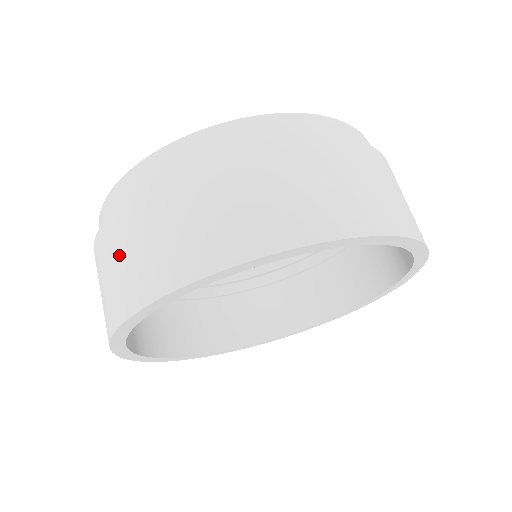
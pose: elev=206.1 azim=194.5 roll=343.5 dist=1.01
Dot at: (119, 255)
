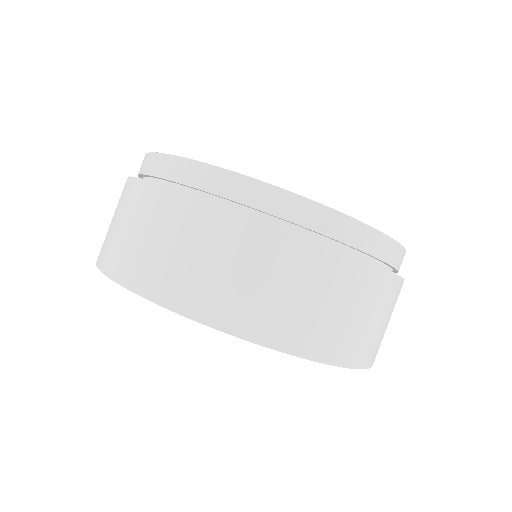
Dot at: (148, 230)
